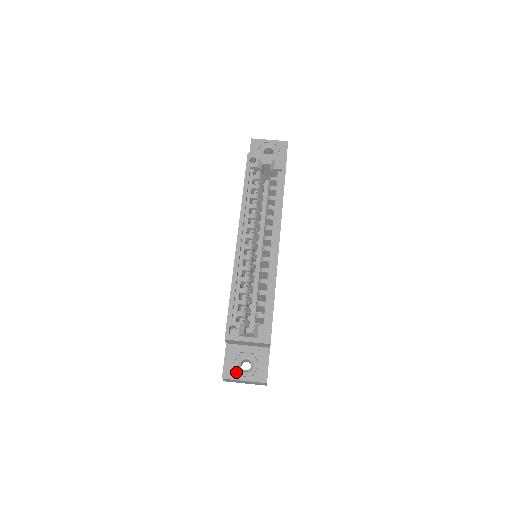
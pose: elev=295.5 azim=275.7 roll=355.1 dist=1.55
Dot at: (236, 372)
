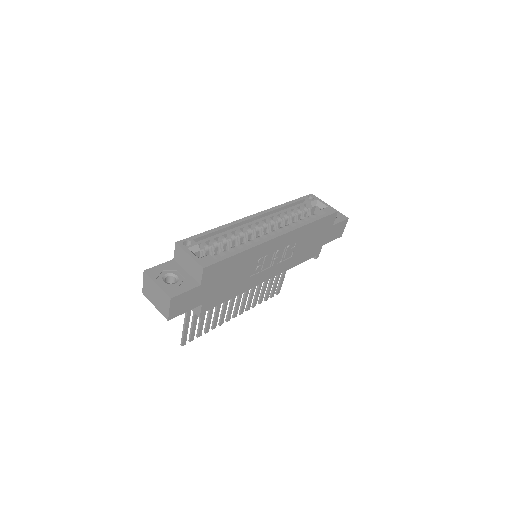
Dot at: (158, 276)
